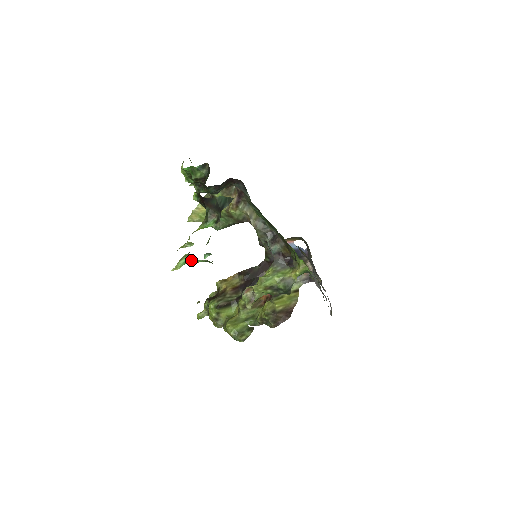
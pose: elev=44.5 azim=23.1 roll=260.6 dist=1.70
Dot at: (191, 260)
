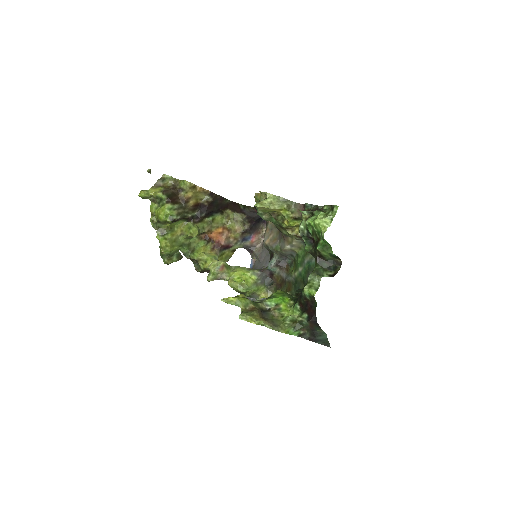
Dot at: occluded
